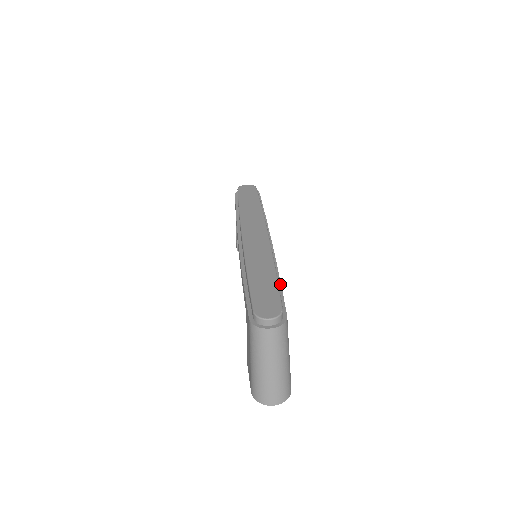
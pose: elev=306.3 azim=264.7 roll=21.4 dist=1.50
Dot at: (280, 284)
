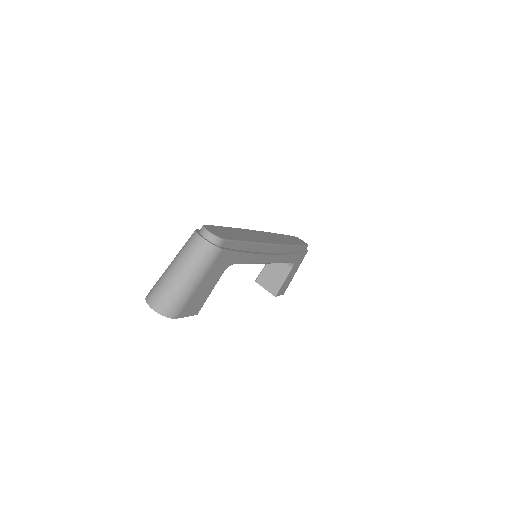
Dot at: (246, 252)
